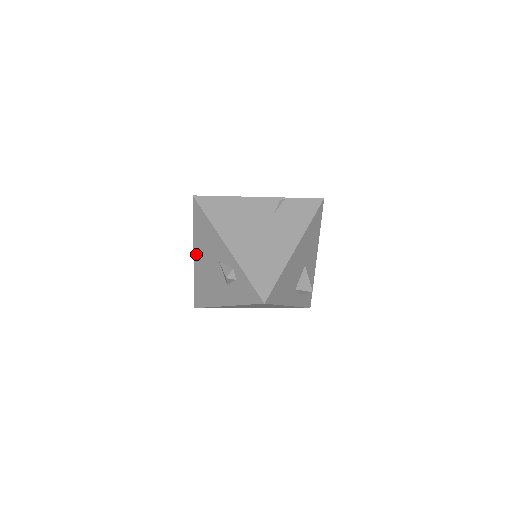
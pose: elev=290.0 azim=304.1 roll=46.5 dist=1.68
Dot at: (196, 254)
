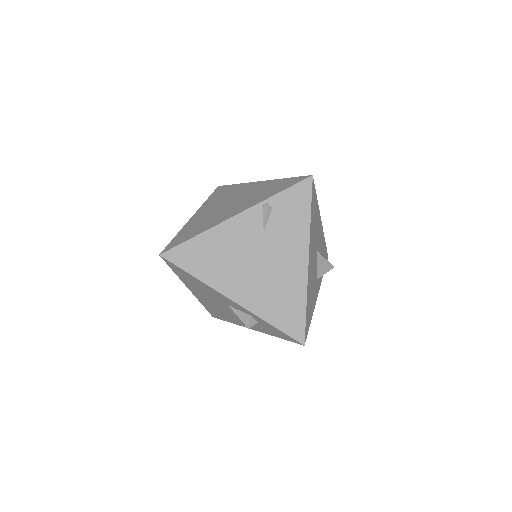
Dot at: (193, 291)
